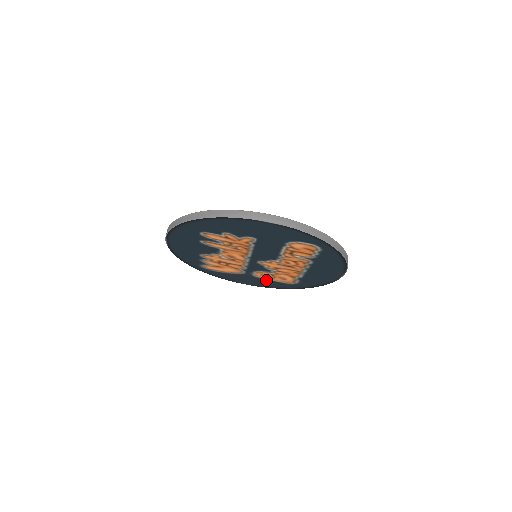
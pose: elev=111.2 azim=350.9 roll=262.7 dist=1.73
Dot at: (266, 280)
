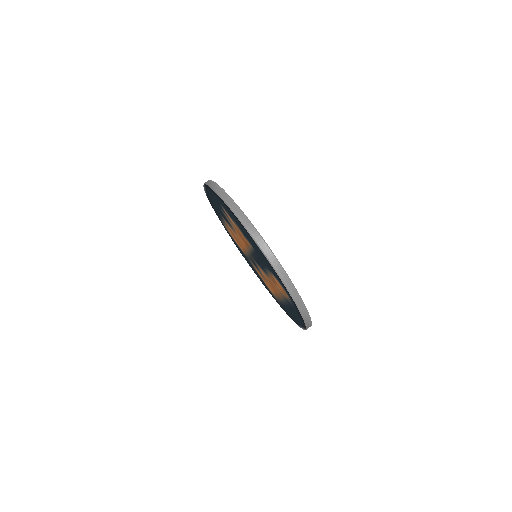
Dot at: occluded
